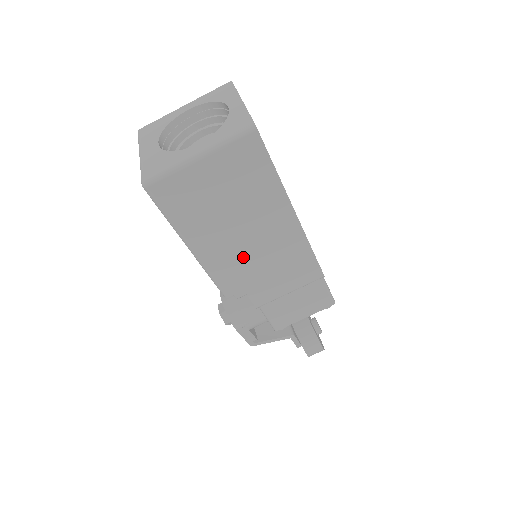
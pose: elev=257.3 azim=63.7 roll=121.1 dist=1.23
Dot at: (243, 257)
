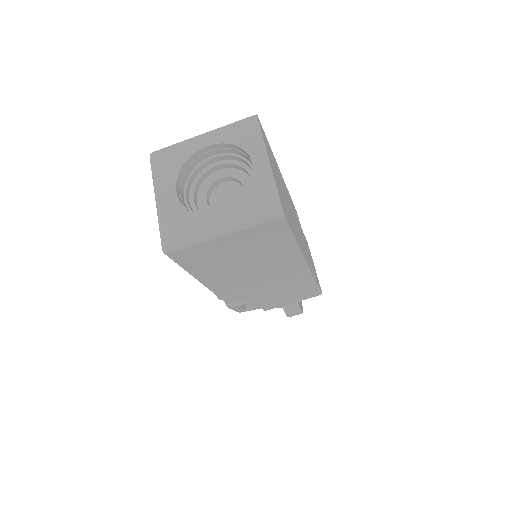
Dot at: (248, 283)
